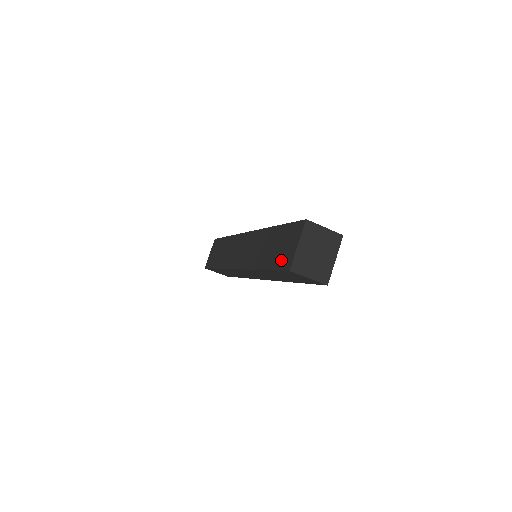
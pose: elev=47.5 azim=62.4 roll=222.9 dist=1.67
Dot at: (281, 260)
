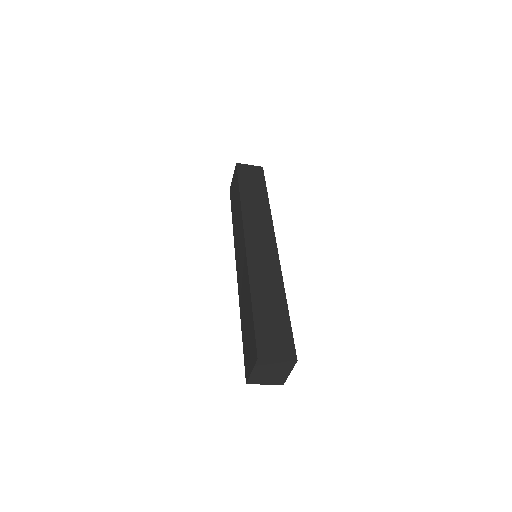
Dot at: (246, 357)
